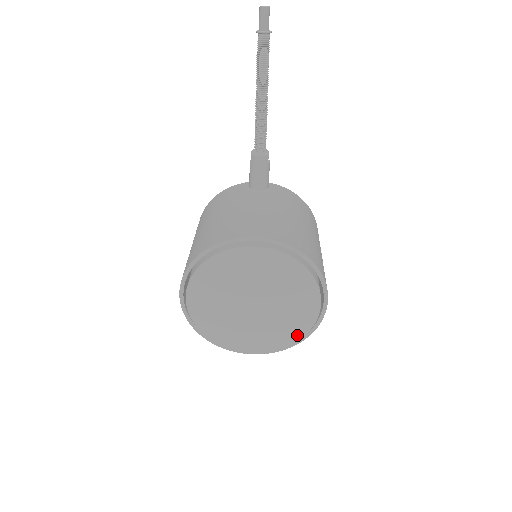
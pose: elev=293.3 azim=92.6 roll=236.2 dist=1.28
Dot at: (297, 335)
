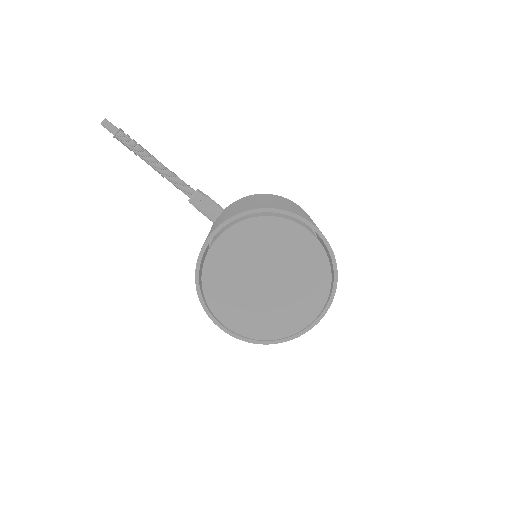
Dot at: (325, 270)
